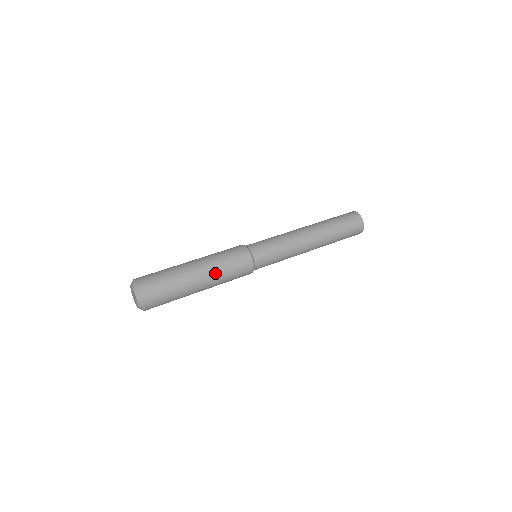
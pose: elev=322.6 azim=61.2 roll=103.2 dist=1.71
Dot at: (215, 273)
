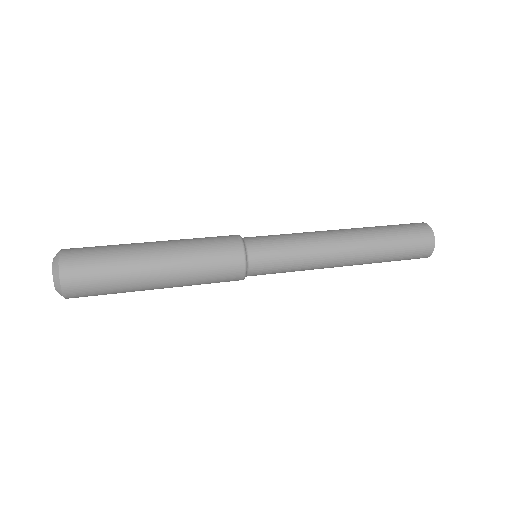
Dot at: (180, 254)
